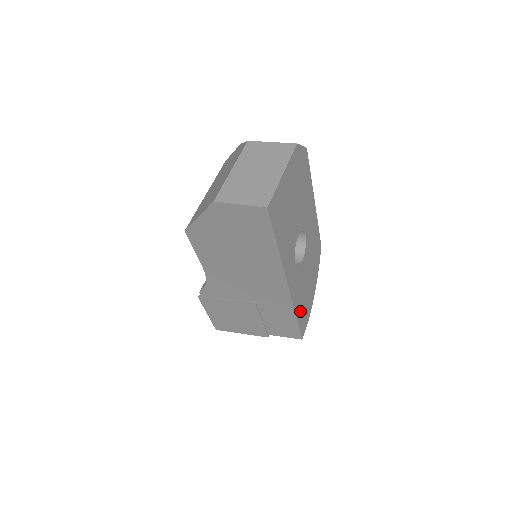
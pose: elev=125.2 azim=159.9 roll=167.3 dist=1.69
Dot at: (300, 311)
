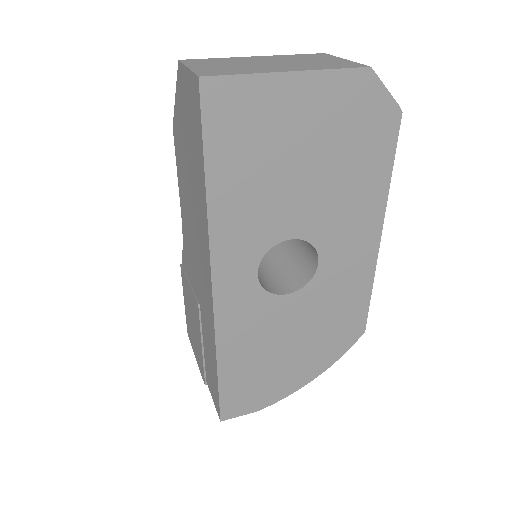
Dot at: (236, 370)
